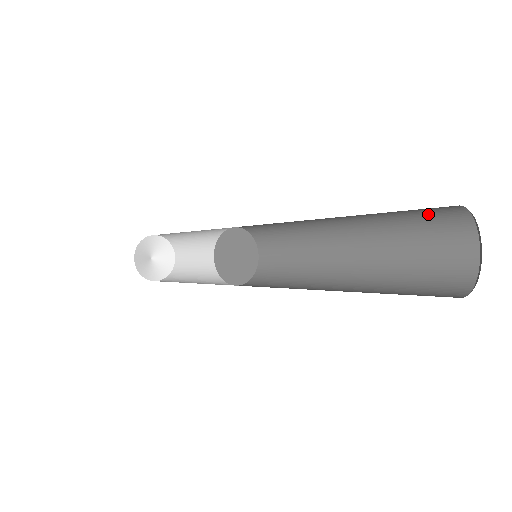
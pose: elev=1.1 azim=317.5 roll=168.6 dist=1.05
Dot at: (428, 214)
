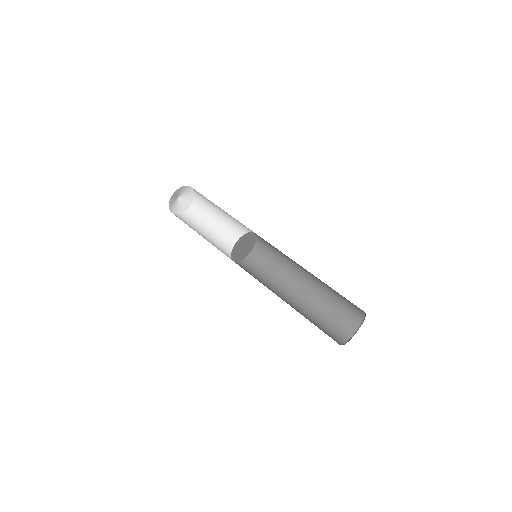
Dot at: occluded
